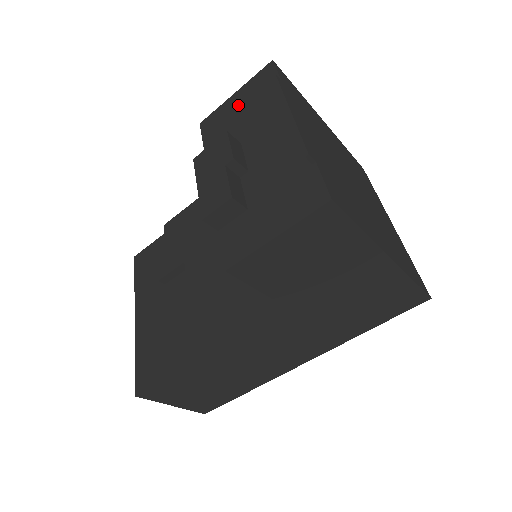
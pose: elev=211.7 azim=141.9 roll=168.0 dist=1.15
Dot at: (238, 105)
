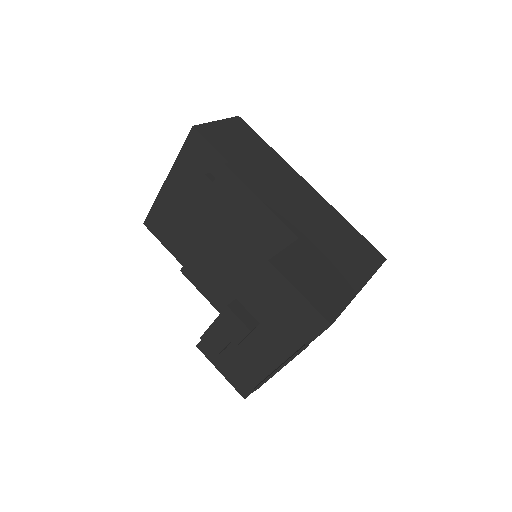
Dot at: (288, 304)
